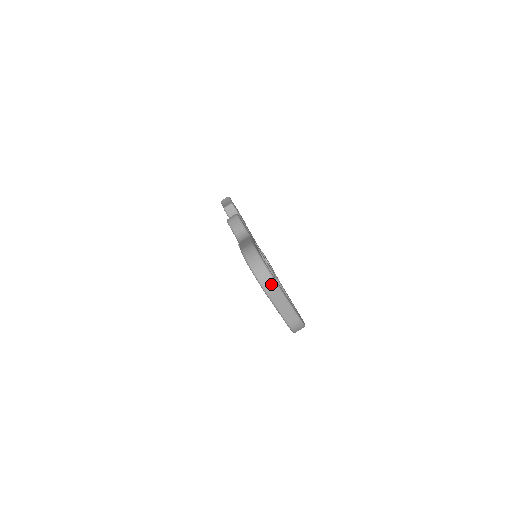
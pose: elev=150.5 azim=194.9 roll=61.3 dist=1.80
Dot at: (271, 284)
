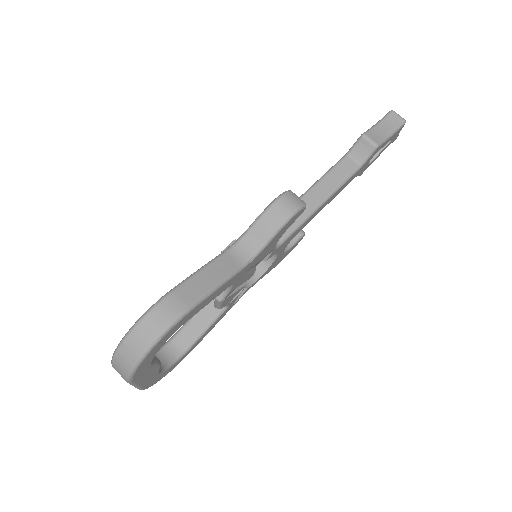
Dot at: (122, 373)
